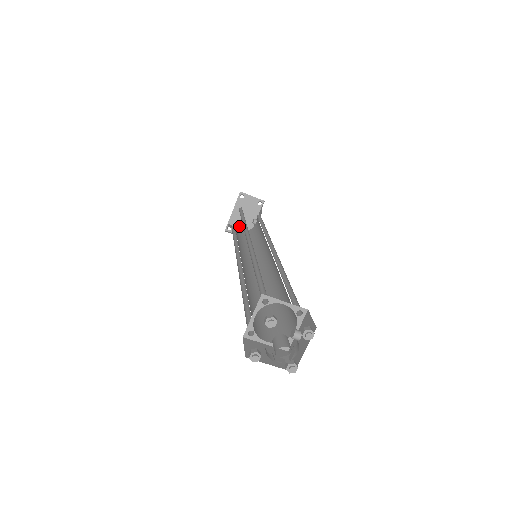
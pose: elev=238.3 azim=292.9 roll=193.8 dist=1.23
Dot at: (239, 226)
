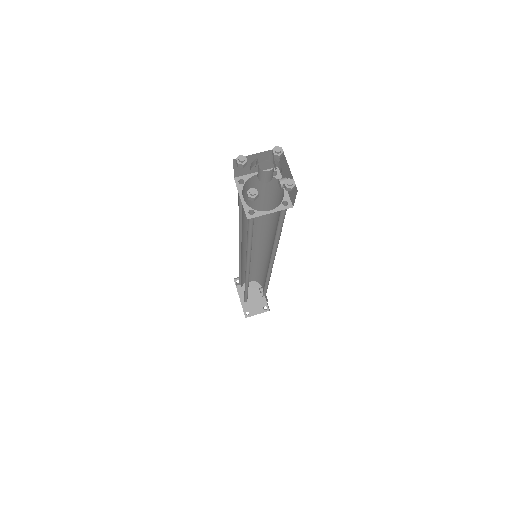
Dot at: (254, 306)
